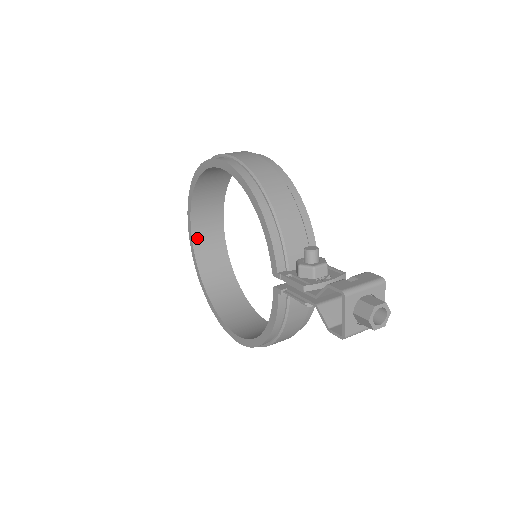
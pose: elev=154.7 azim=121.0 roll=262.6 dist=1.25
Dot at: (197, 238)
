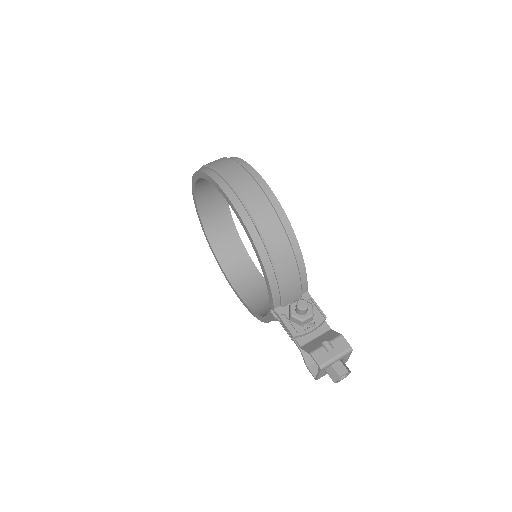
Dot at: (200, 199)
